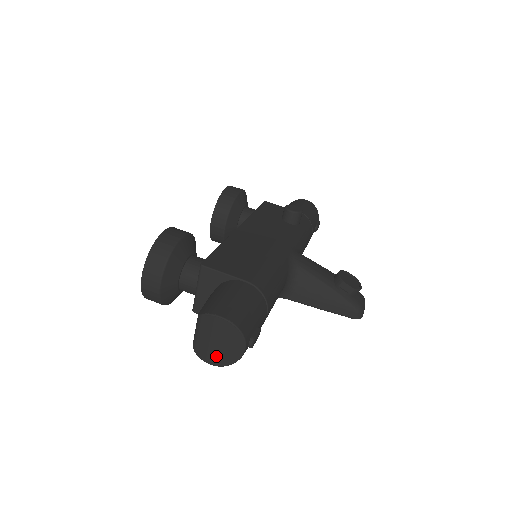
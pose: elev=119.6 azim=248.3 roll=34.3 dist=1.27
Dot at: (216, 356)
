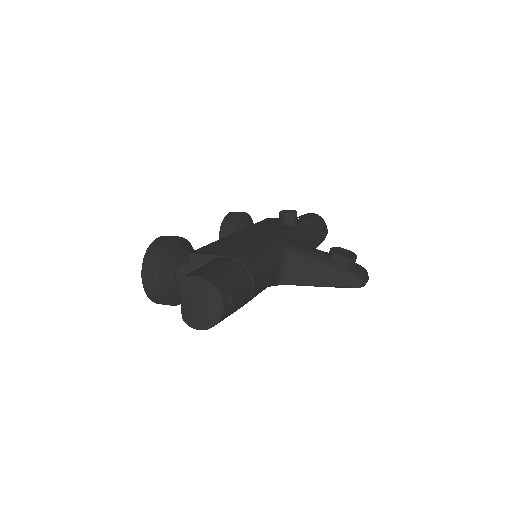
Dot at: (201, 319)
